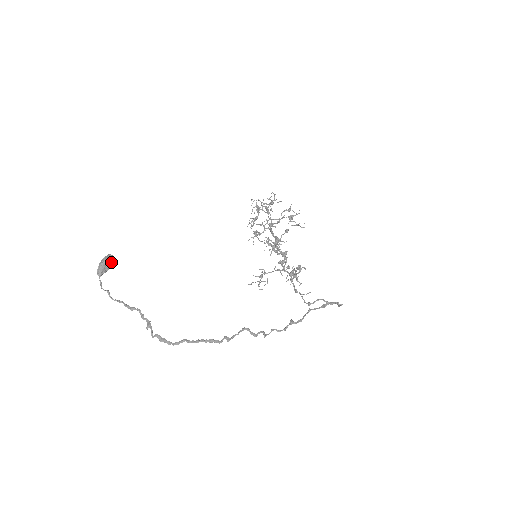
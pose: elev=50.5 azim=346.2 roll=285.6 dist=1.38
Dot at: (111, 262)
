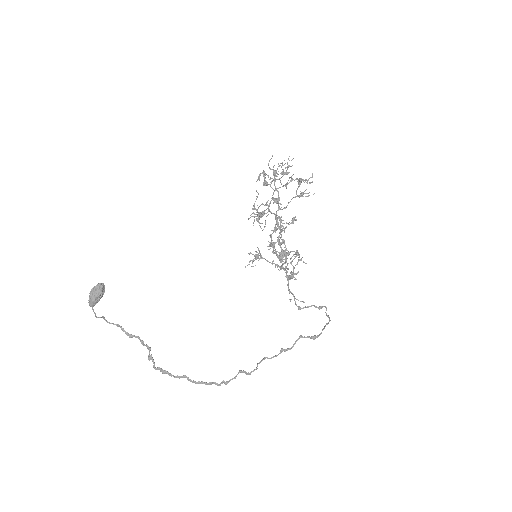
Dot at: (103, 294)
